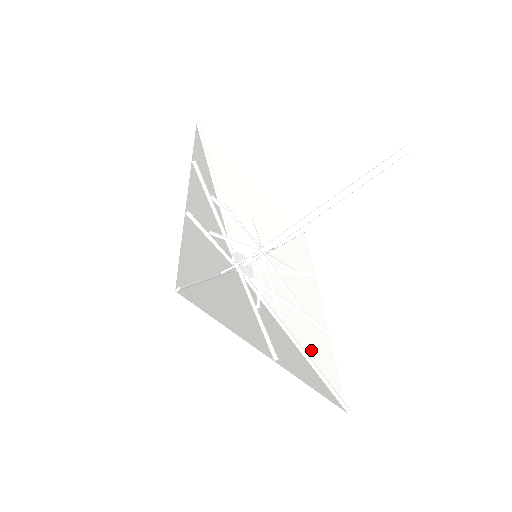
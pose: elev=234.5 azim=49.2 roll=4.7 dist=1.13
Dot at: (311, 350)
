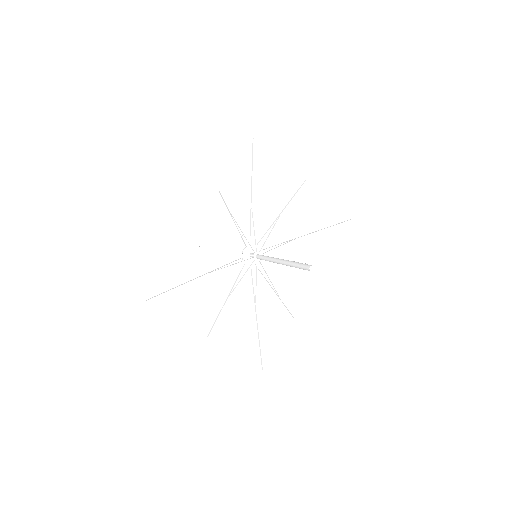
Dot at: (267, 325)
